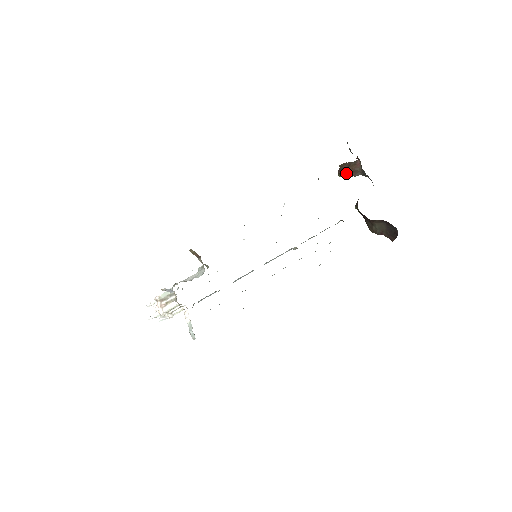
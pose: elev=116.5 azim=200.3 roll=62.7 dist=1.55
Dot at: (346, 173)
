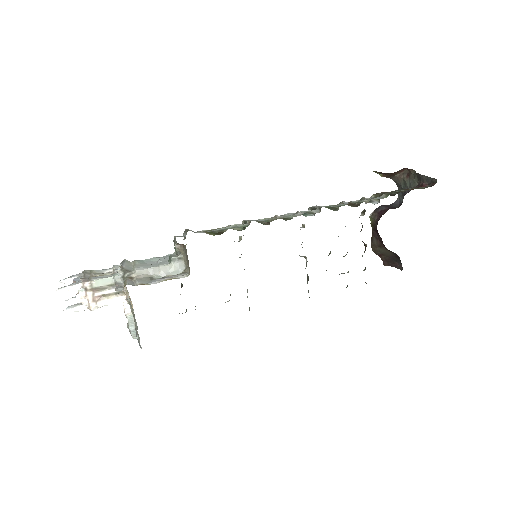
Dot at: occluded
